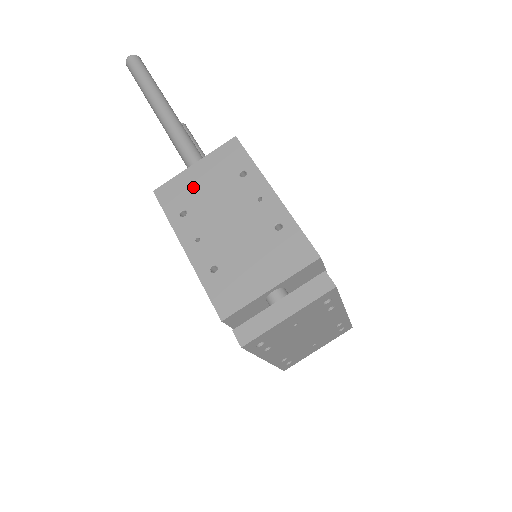
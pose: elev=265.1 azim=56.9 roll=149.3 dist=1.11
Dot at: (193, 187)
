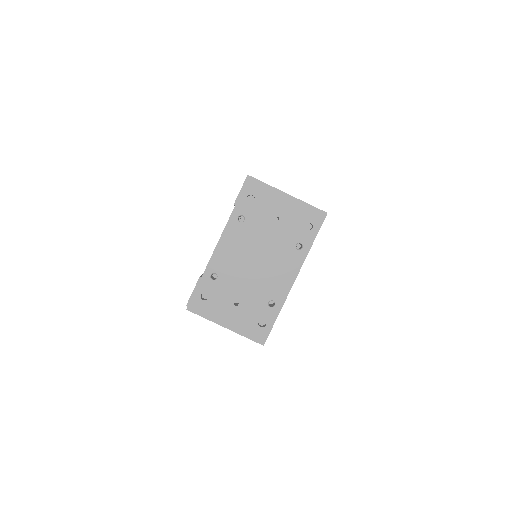
Dot at: occluded
